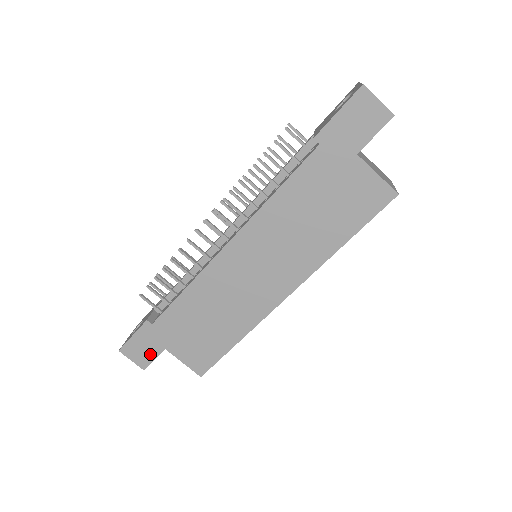
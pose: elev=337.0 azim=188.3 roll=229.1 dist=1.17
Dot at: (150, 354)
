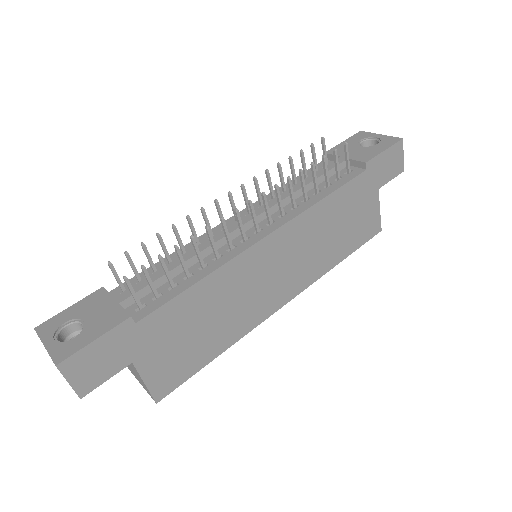
Dot at: (106, 371)
